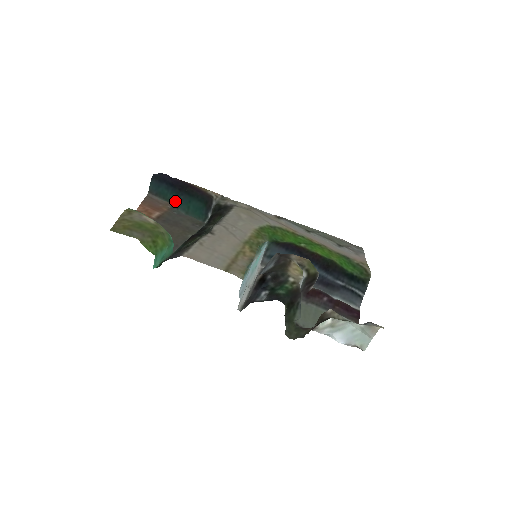
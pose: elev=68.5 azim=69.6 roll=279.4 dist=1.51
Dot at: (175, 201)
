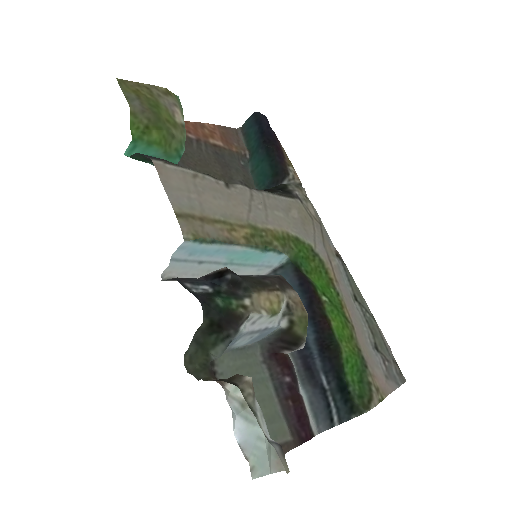
Dot at: (253, 152)
